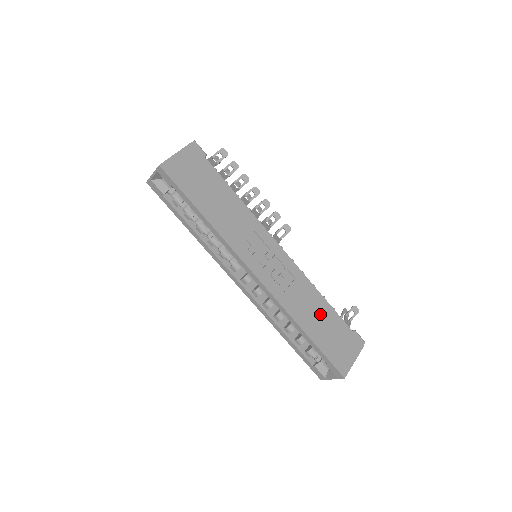
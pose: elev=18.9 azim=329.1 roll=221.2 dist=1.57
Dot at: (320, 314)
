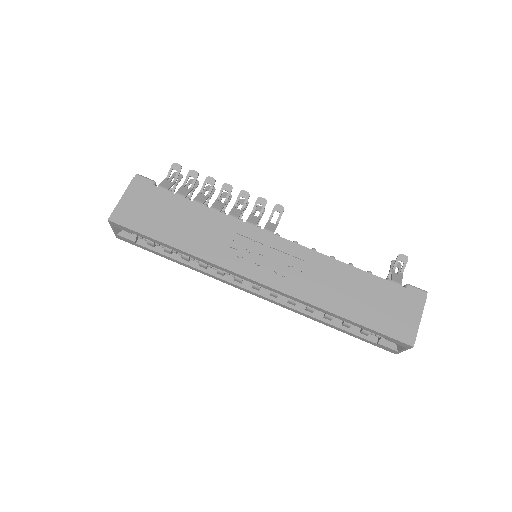
Dot at: (352, 287)
